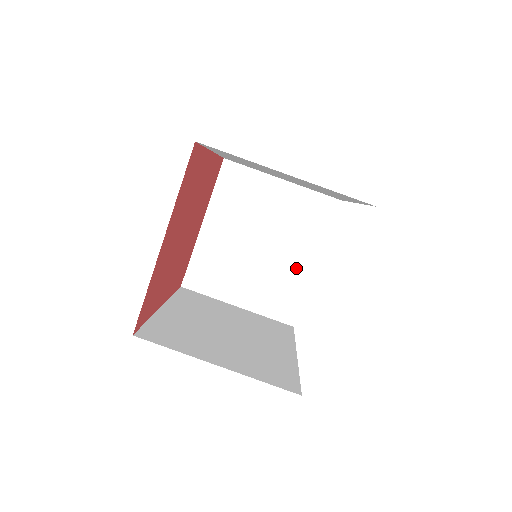
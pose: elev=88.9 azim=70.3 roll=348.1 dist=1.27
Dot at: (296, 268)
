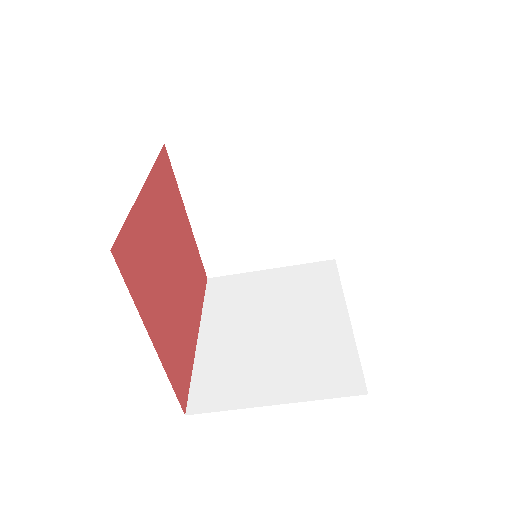
Dot at: (307, 208)
